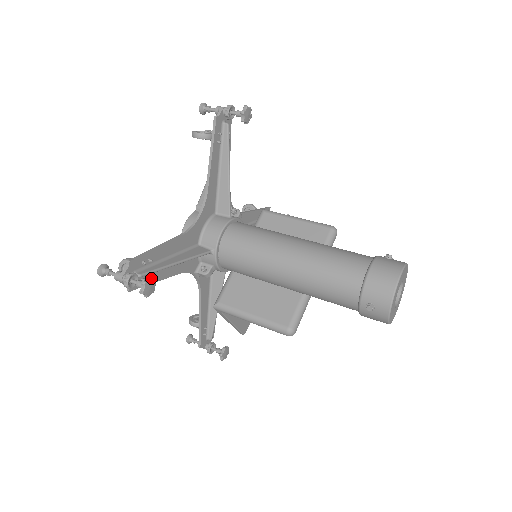
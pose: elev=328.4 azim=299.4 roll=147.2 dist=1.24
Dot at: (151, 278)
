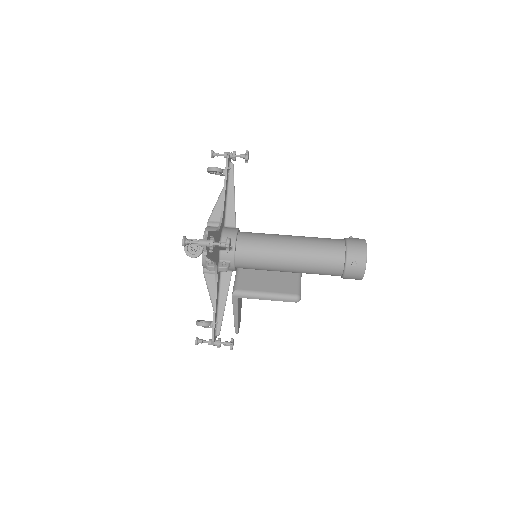
Dot at: (230, 238)
